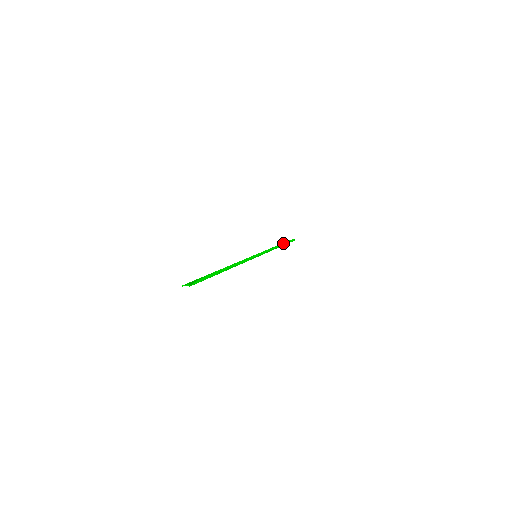
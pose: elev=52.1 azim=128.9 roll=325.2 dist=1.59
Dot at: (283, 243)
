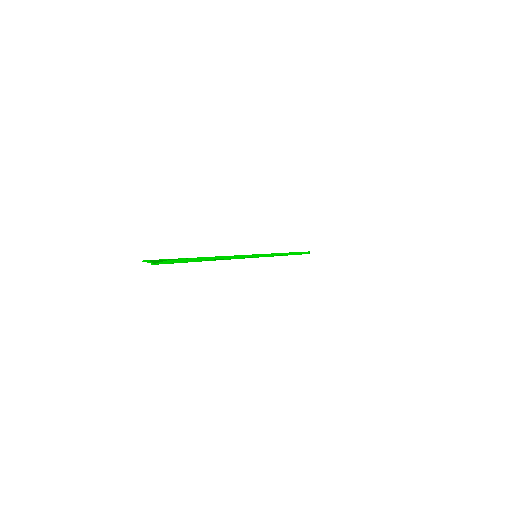
Dot at: (295, 252)
